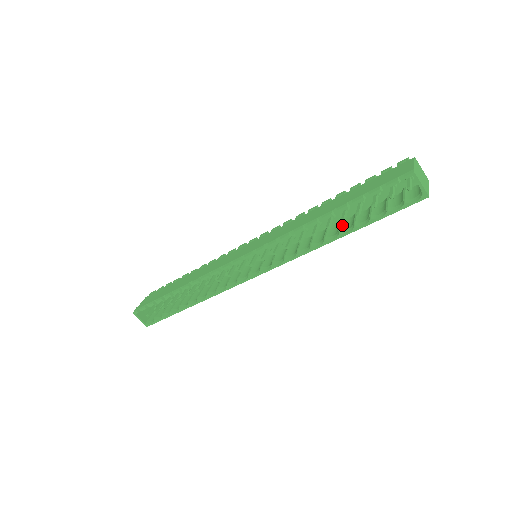
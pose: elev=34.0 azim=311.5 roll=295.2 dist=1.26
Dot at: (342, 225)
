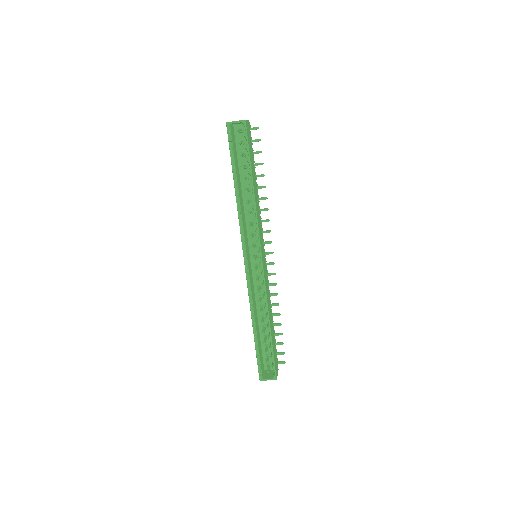
Dot at: occluded
